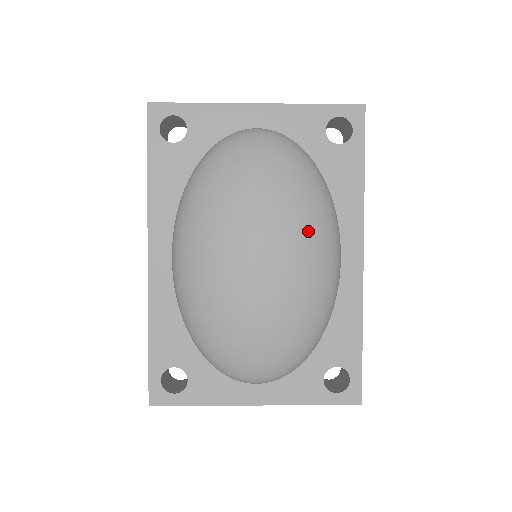
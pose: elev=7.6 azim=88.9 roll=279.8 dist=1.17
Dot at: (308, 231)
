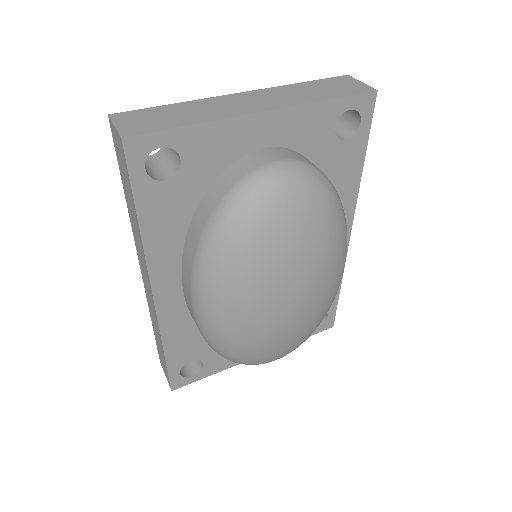
Dot at: (333, 264)
